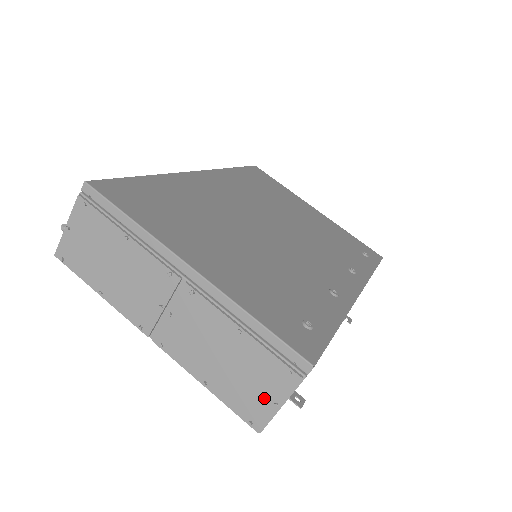
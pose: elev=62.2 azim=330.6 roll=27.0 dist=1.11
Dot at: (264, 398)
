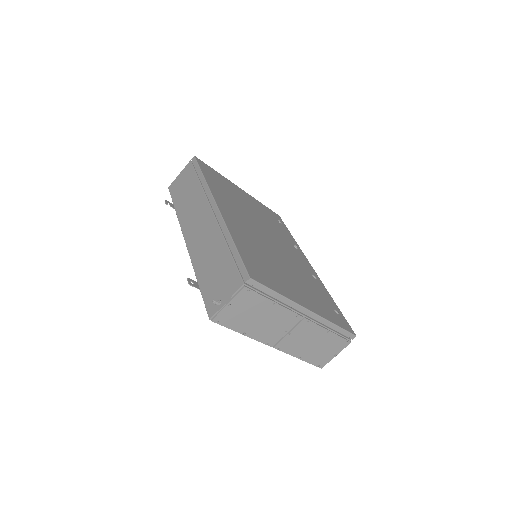
Dot at: (330, 355)
